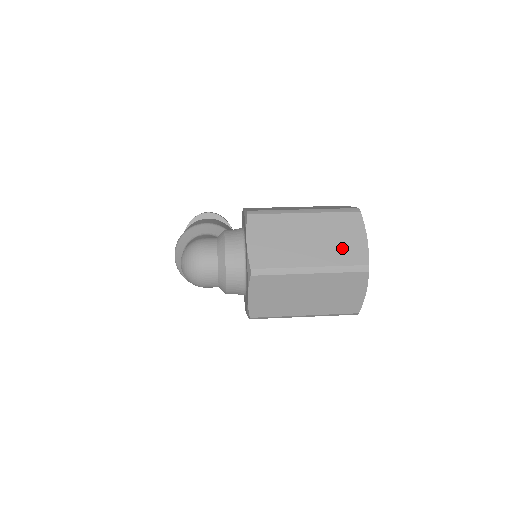
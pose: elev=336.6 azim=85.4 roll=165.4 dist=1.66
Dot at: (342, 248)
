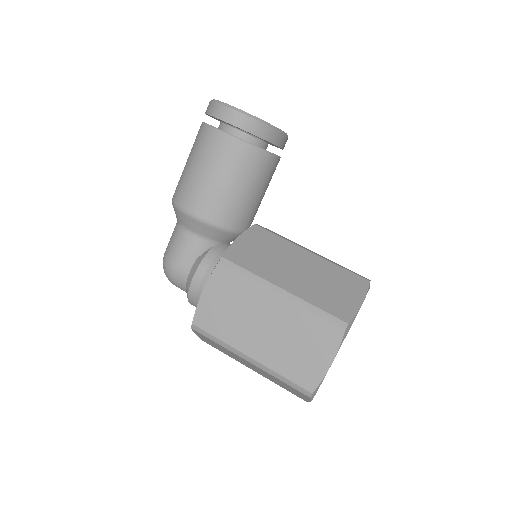
Dot at: (284, 387)
